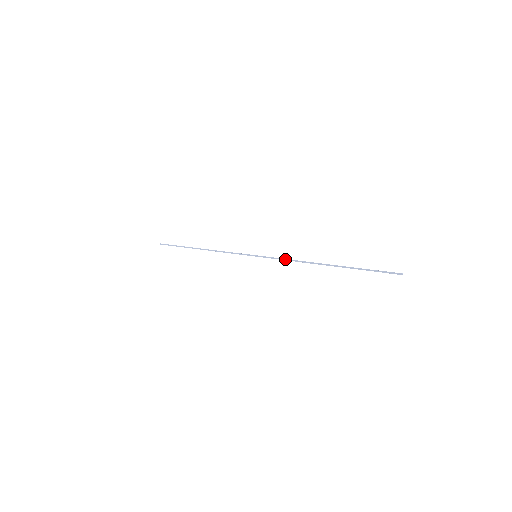
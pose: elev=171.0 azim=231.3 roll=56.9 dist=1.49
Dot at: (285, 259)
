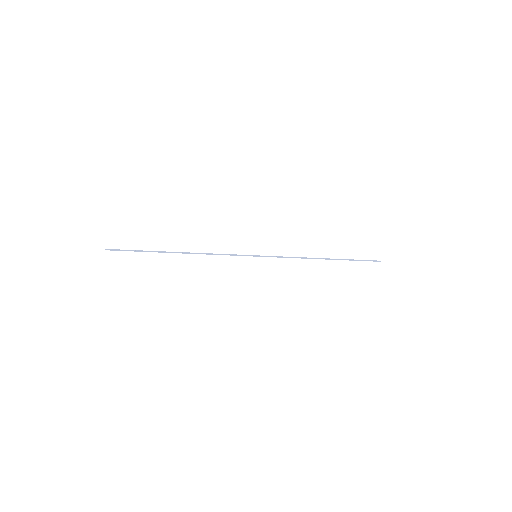
Dot at: (288, 257)
